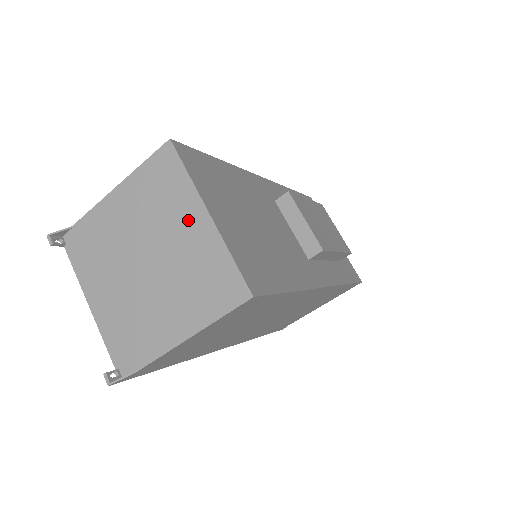
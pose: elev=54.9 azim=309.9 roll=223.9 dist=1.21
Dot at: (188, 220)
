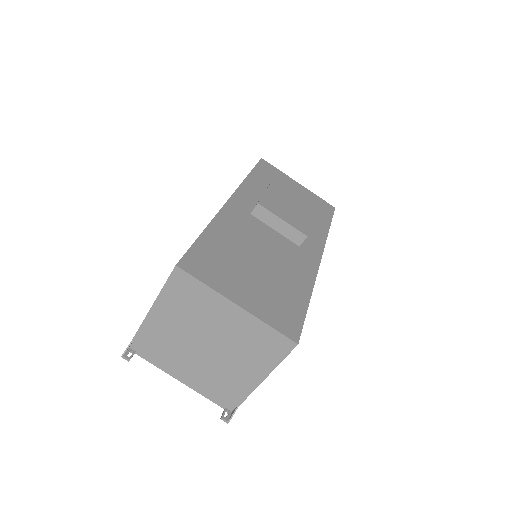
Dot at: (223, 313)
